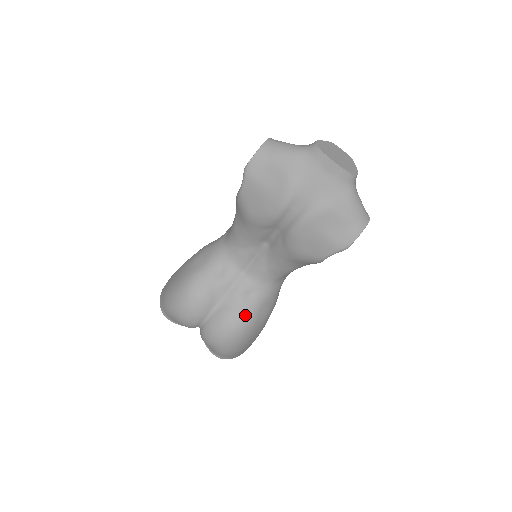
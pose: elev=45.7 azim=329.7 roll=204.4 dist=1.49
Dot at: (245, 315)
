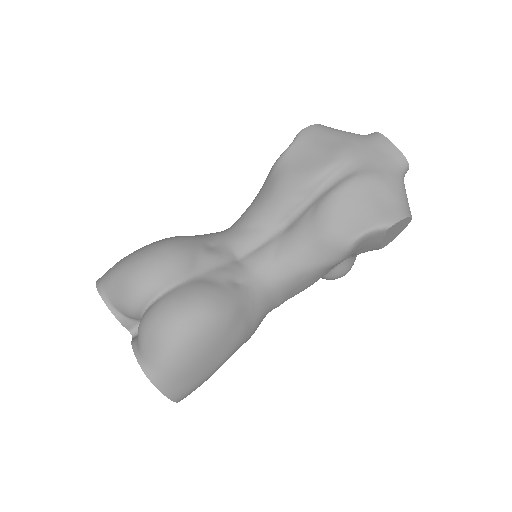
Dot at: (226, 299)
